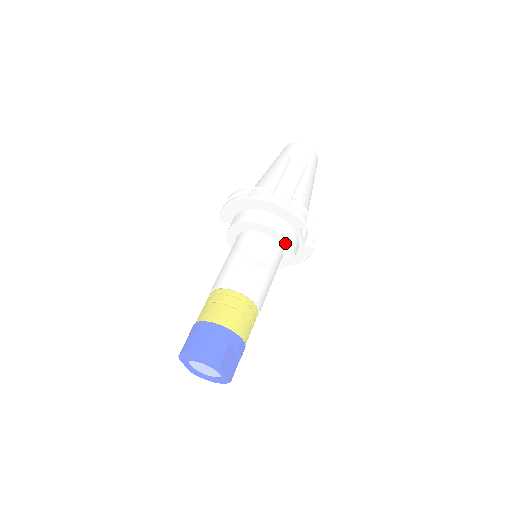
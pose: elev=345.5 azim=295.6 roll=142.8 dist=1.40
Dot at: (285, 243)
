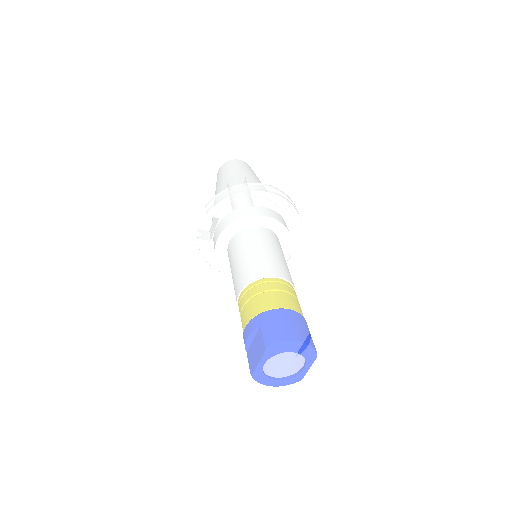
Dot at: (286, 246)
